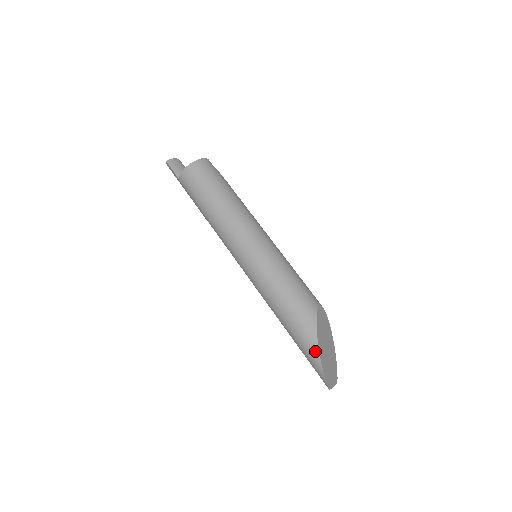
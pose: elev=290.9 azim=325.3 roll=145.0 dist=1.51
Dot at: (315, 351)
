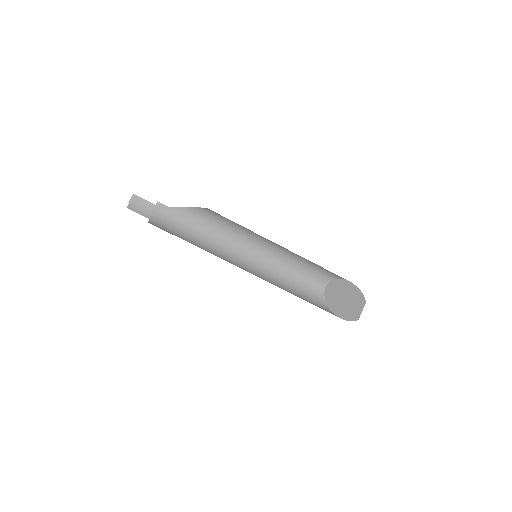
Dot at: occluded
